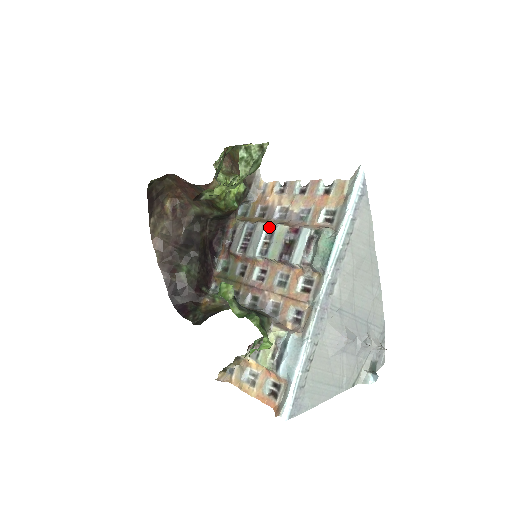
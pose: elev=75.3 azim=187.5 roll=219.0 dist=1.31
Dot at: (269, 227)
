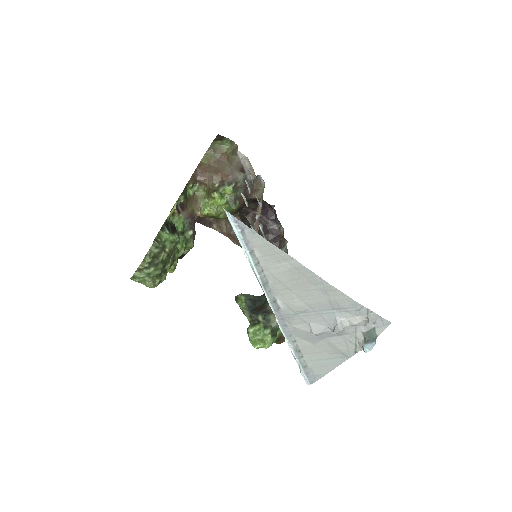
Dot at: occluded
